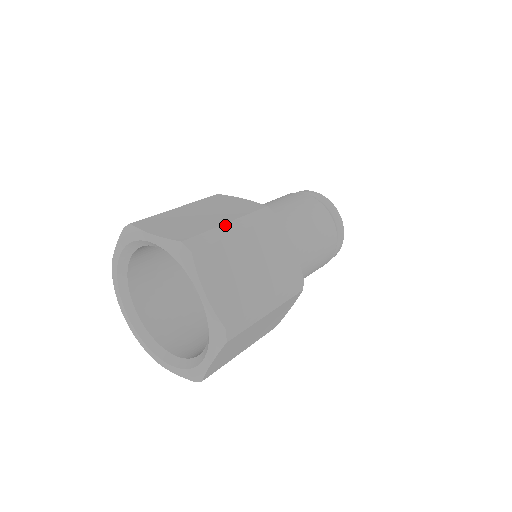
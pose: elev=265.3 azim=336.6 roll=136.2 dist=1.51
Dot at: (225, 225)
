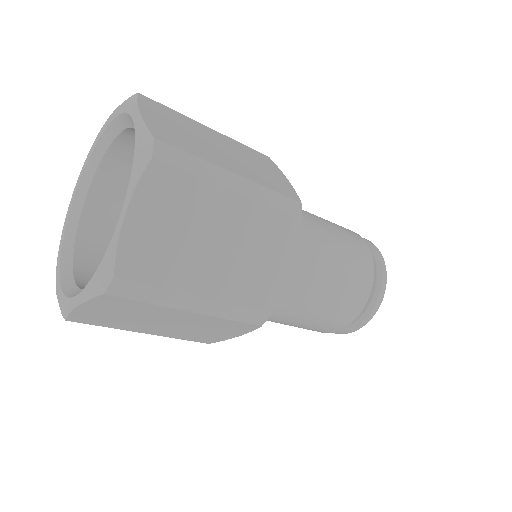
Dot at: occluded
